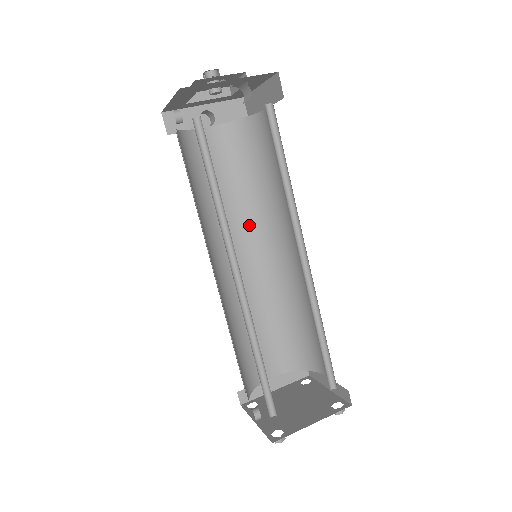
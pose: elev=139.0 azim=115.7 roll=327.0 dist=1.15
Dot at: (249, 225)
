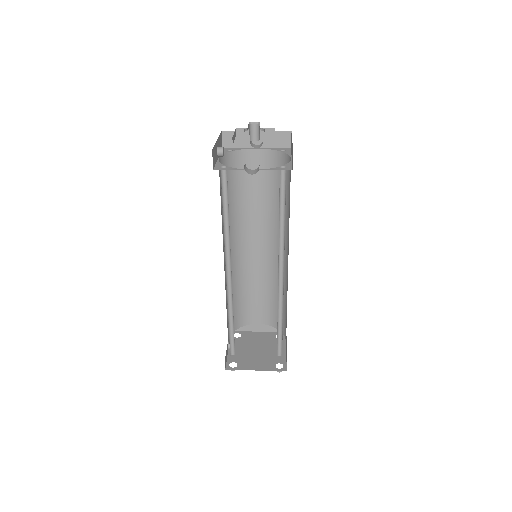
Dot at: (268, 225)
